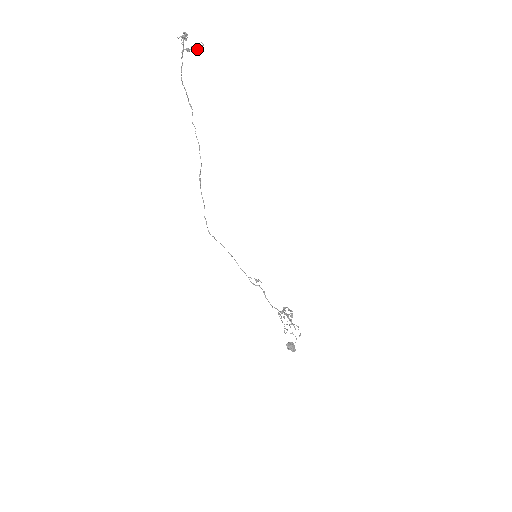
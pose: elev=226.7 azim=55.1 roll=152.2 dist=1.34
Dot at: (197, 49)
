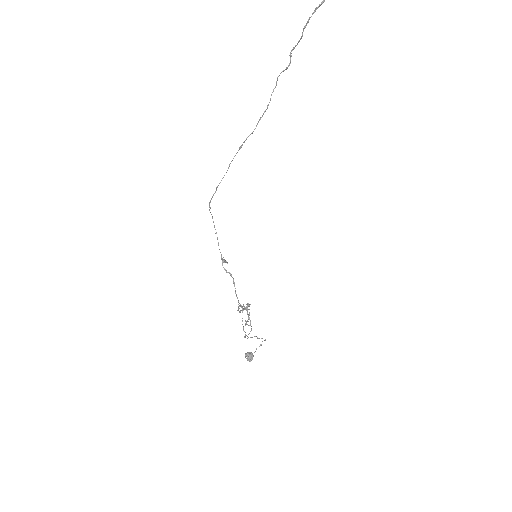
Dot at: out of frame
